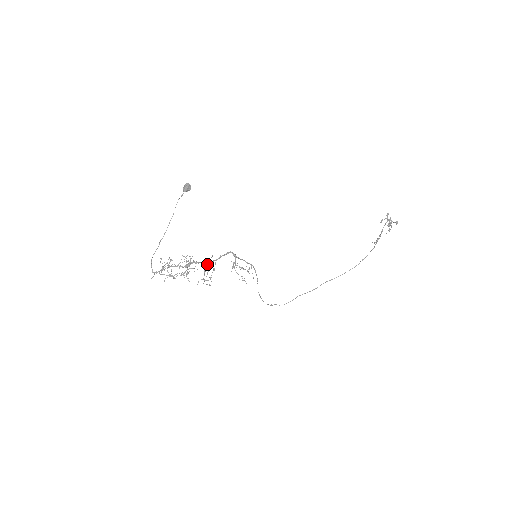
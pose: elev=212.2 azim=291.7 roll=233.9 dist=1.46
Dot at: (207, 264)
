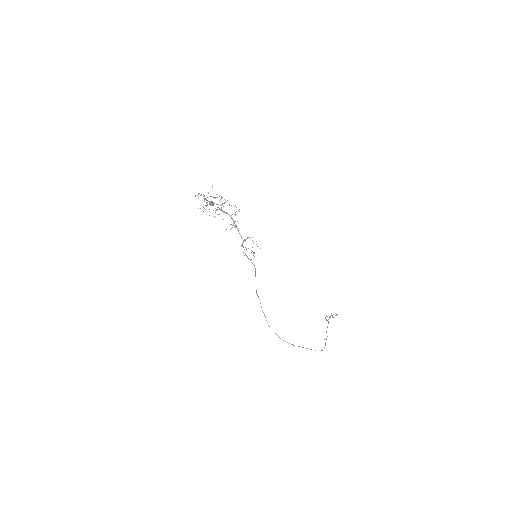
Dot at: (232, 219)
